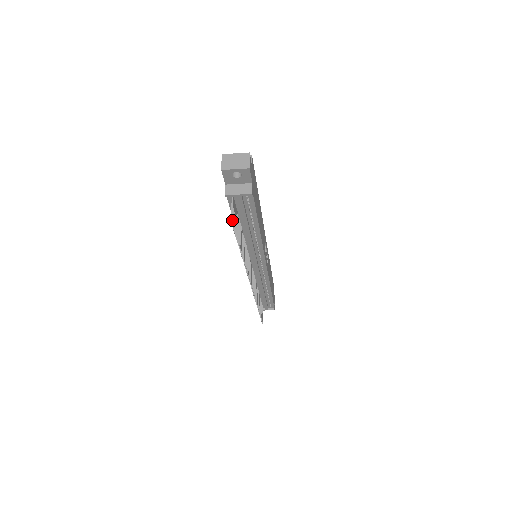
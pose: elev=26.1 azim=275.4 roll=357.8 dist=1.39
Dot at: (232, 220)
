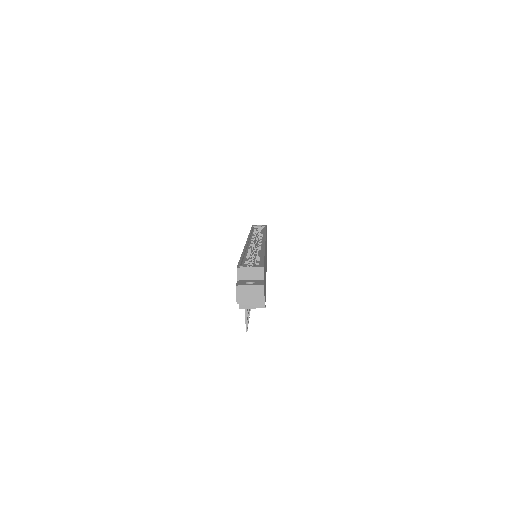
Dot at: (247, 328)
